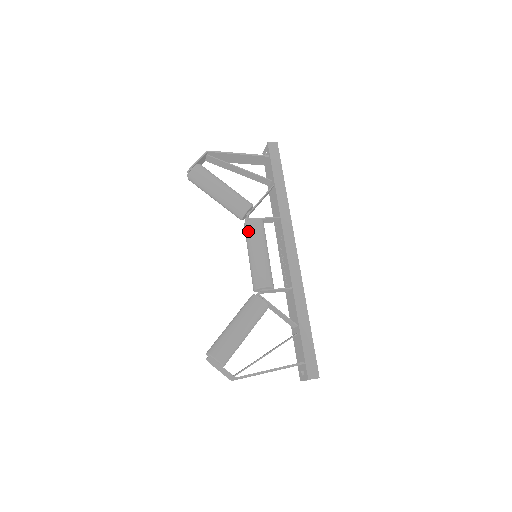
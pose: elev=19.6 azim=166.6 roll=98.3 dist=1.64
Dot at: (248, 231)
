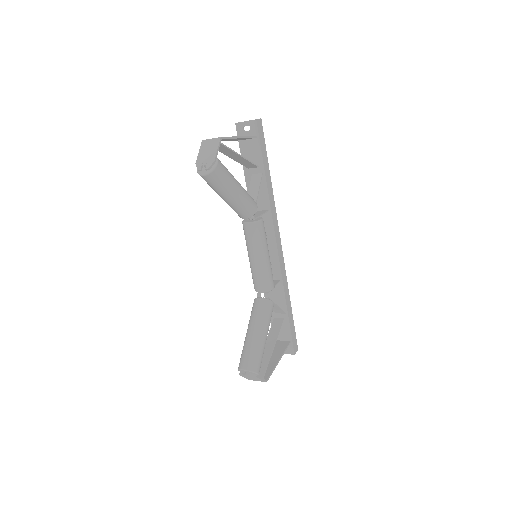
Dot at: (256, 234)
